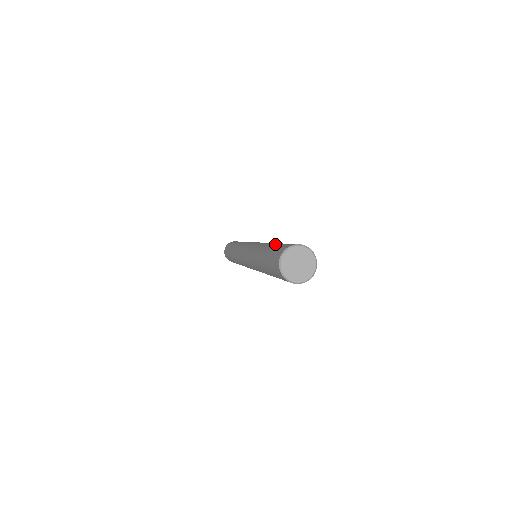
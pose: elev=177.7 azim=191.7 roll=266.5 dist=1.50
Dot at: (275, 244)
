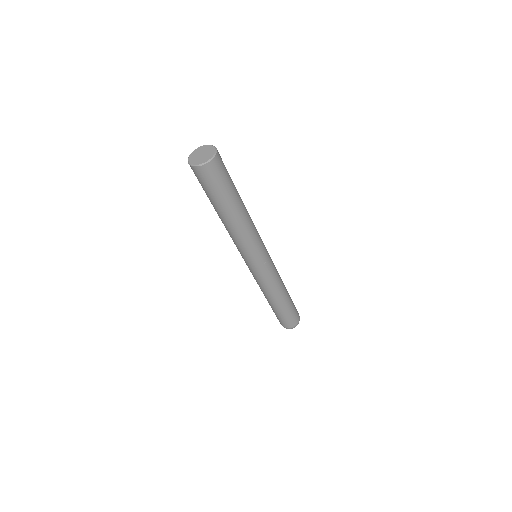
Dot at: occluded
